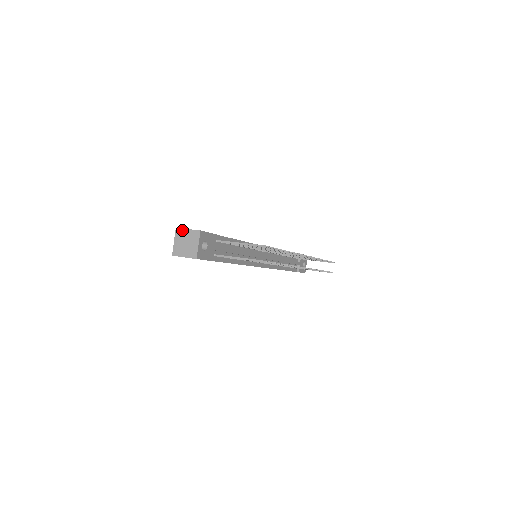
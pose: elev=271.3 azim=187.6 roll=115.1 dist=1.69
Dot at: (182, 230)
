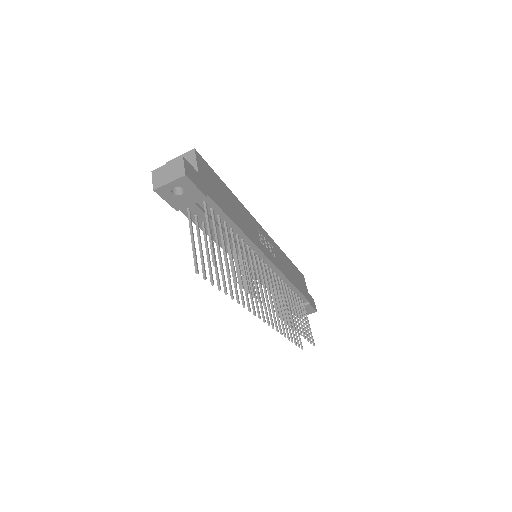
Dot at: (196, 156)
